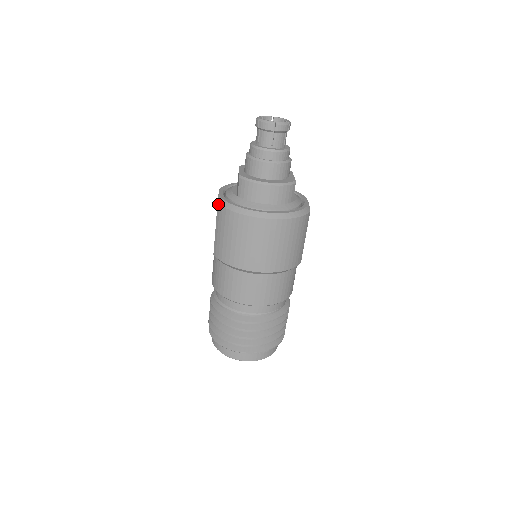
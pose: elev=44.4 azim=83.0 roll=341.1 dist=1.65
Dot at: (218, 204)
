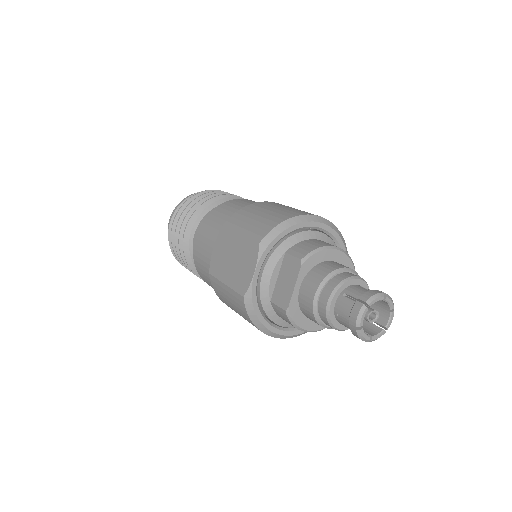
Dot at: (243, 299)
